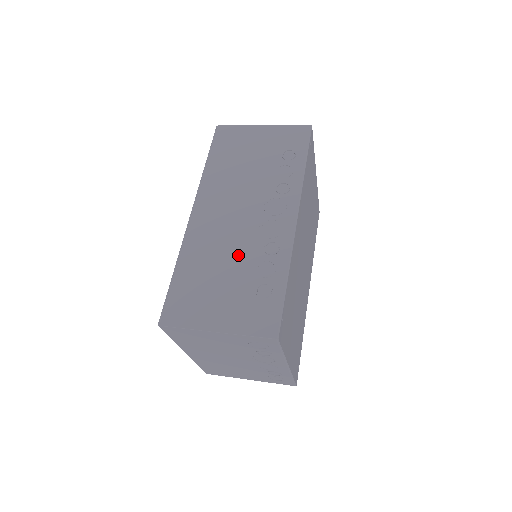
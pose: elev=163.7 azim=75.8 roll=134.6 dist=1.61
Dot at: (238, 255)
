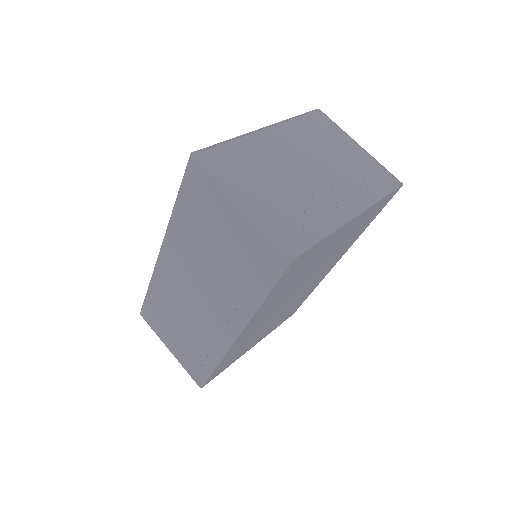
Dot at: (188, 321)
